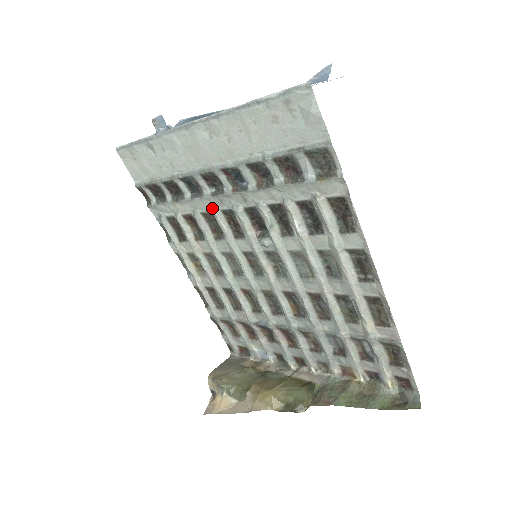
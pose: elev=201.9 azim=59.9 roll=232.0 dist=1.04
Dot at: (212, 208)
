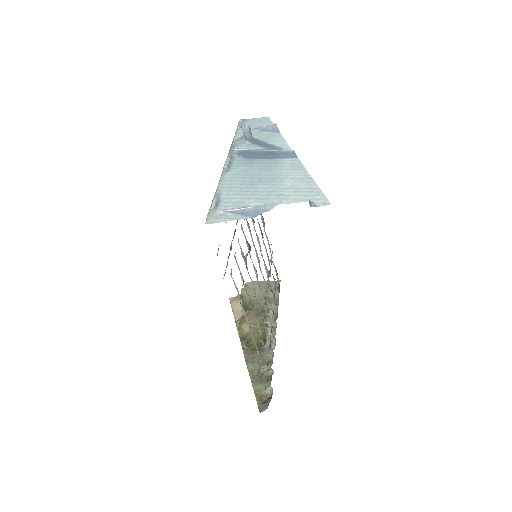
Dot at: occluded
